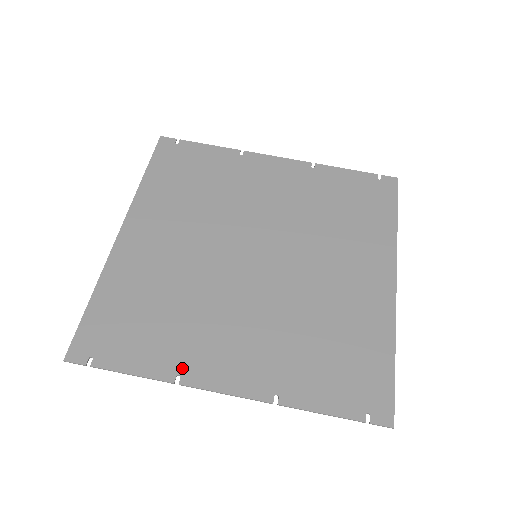
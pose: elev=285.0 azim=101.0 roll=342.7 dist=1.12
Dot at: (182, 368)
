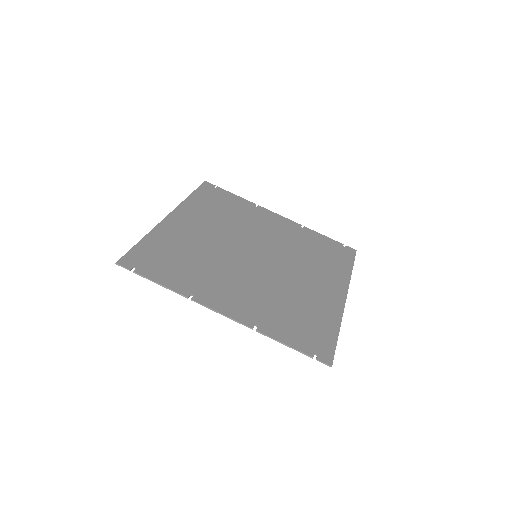
Dot at: (195, 292)
